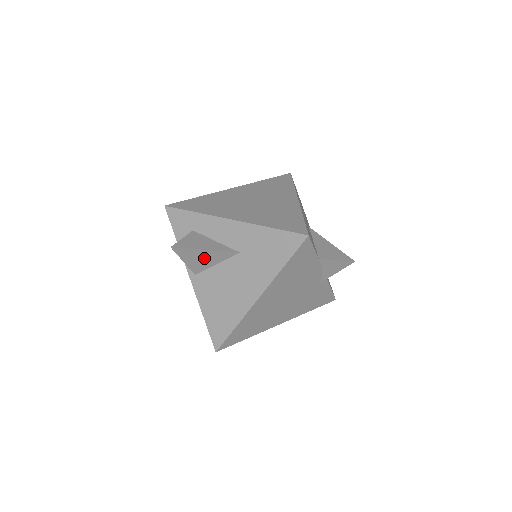
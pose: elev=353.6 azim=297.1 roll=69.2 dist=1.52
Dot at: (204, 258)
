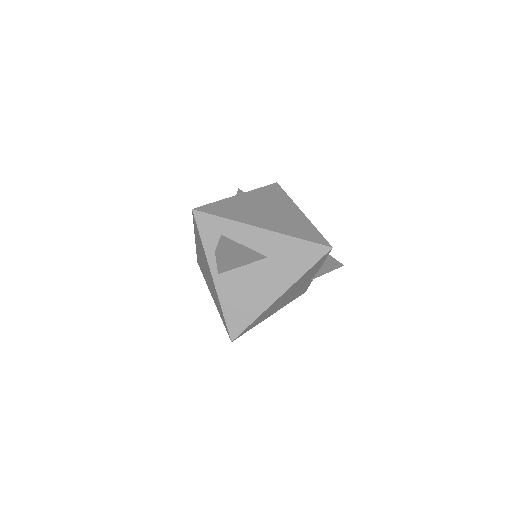
Dot at: (236, 261)
